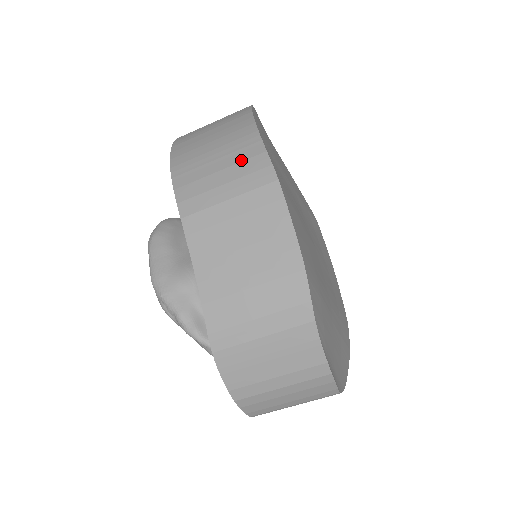
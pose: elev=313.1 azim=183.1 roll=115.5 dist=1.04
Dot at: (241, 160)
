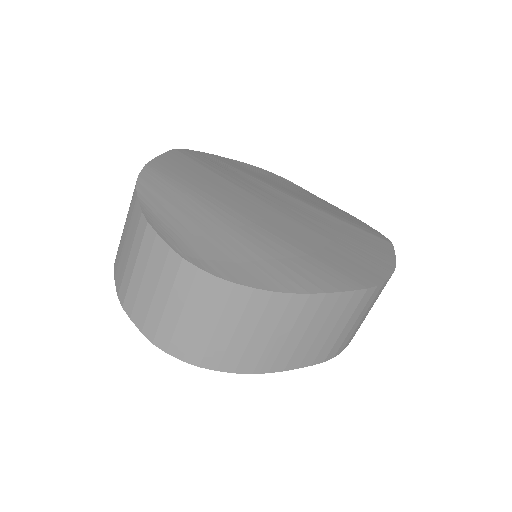
Dot at: occluded
